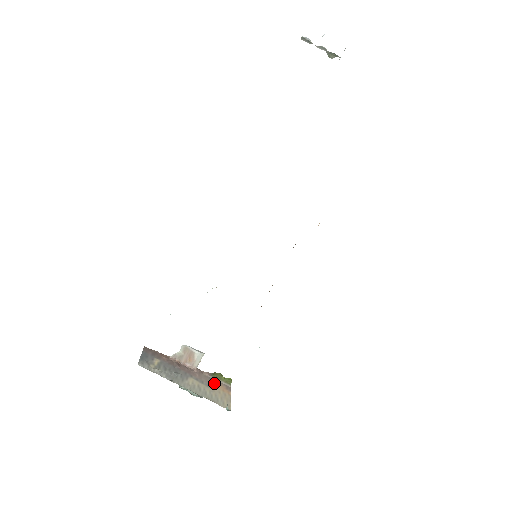
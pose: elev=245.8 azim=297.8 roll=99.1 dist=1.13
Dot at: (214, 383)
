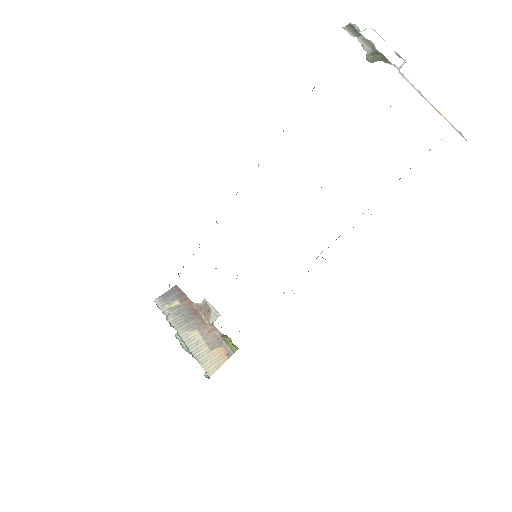
Dot at: (218, 344)
